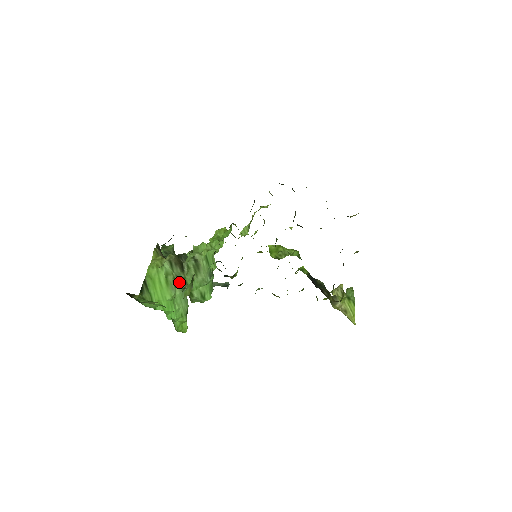
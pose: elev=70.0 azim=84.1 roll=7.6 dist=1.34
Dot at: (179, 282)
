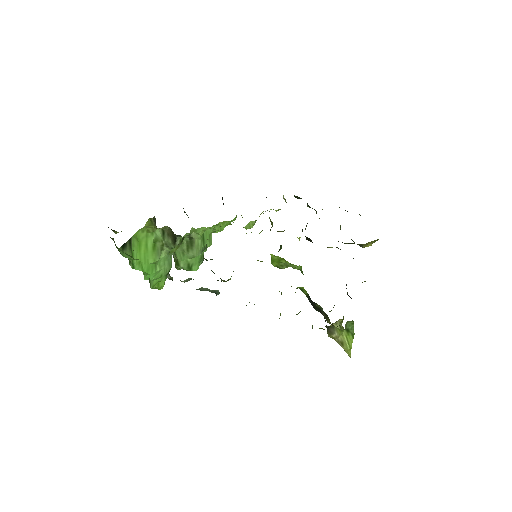
Dot at: occluded
